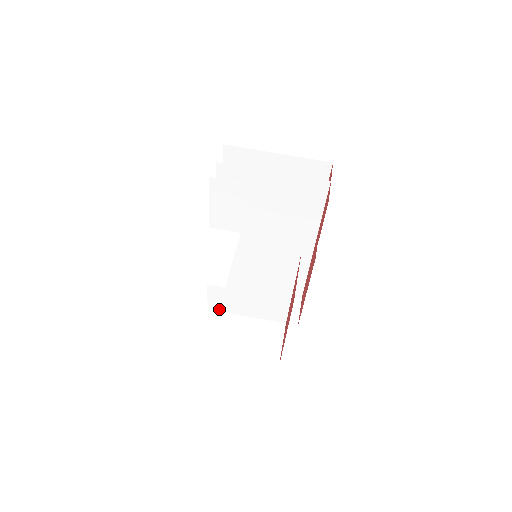
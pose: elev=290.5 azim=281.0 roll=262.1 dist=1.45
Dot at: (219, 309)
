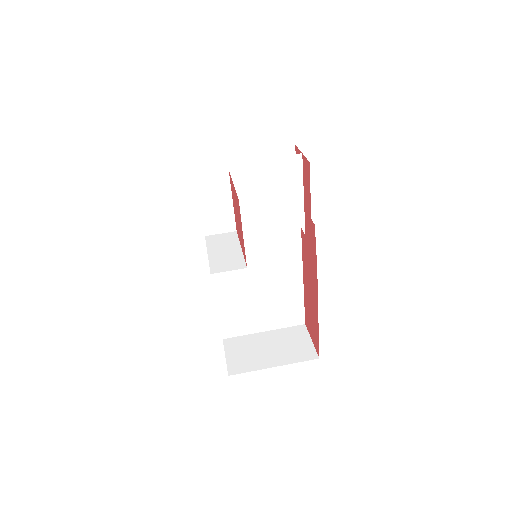
Dot at: (234, 334)
